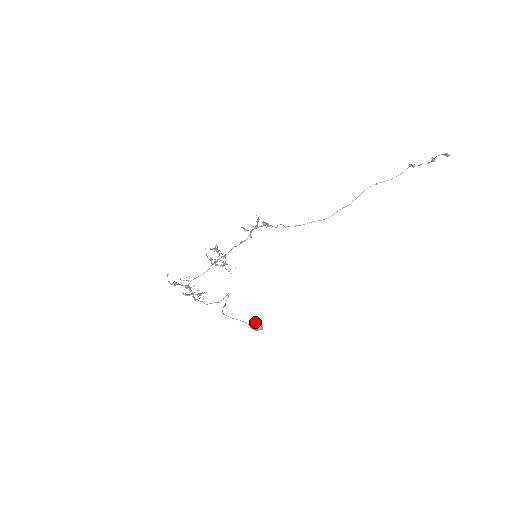
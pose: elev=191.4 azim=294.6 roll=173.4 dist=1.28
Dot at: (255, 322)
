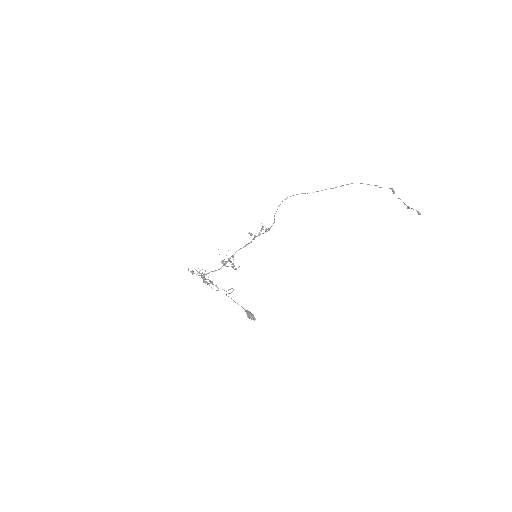
Dot at: (251, 315)
